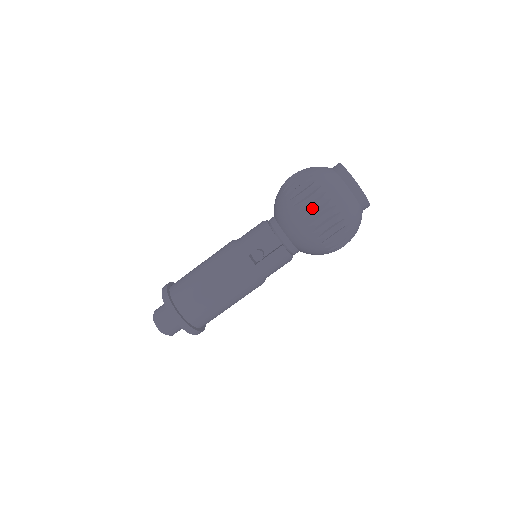
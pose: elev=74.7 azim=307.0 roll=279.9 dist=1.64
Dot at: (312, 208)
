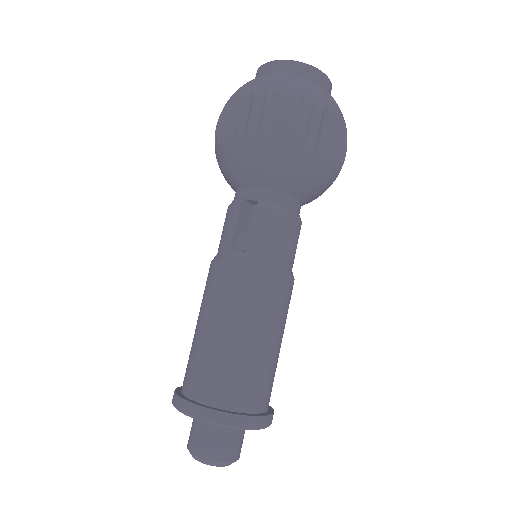
Dot at: (241, 118)
